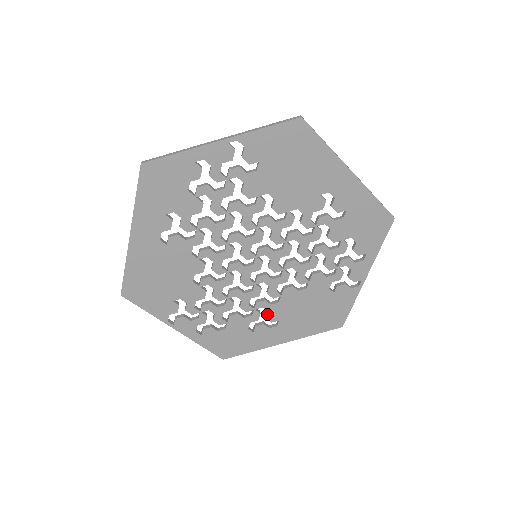
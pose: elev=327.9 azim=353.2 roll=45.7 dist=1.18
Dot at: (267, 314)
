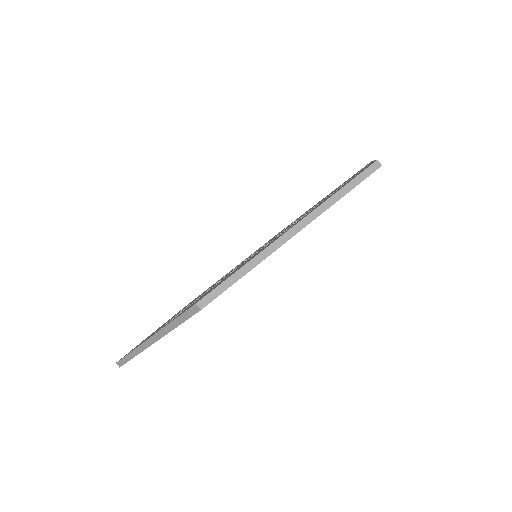
Dot at: occluded
